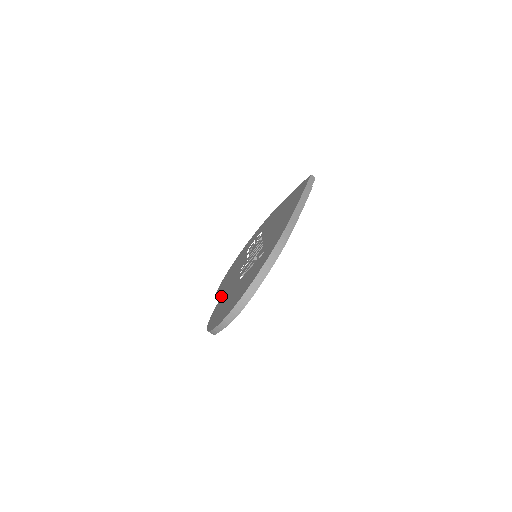
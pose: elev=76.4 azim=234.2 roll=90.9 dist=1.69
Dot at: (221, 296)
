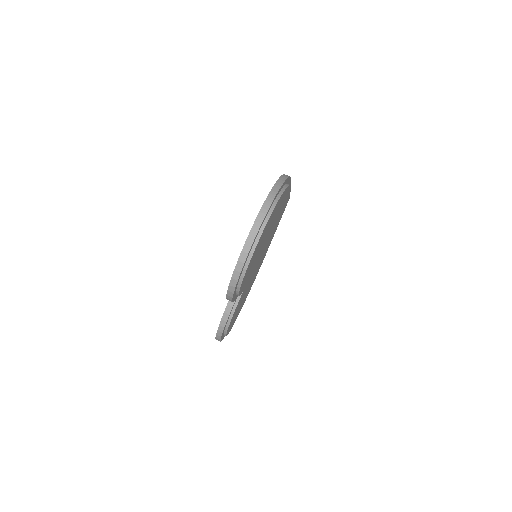
Dot at: (228, 302)
